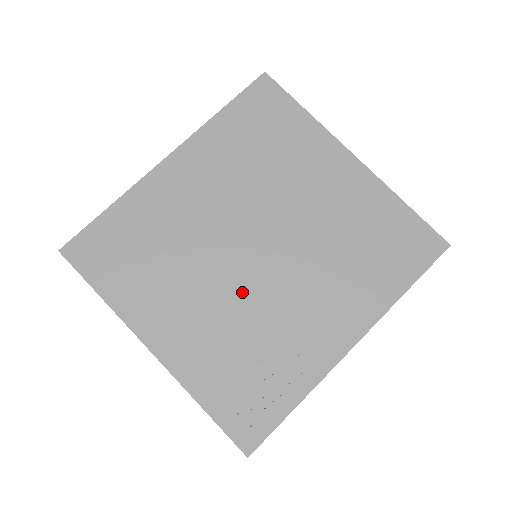
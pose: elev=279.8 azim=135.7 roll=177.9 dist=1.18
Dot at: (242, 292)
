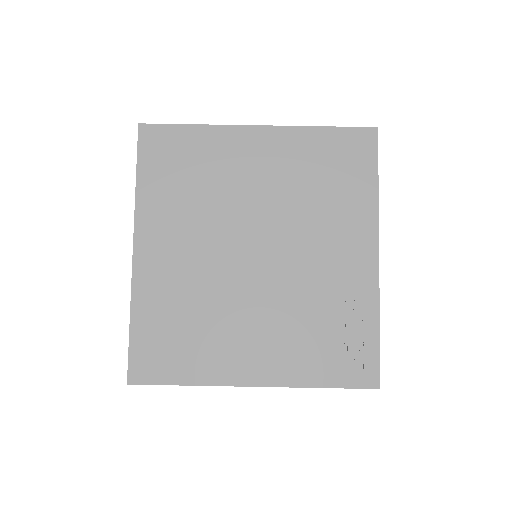
Dot at: (275, 291)
